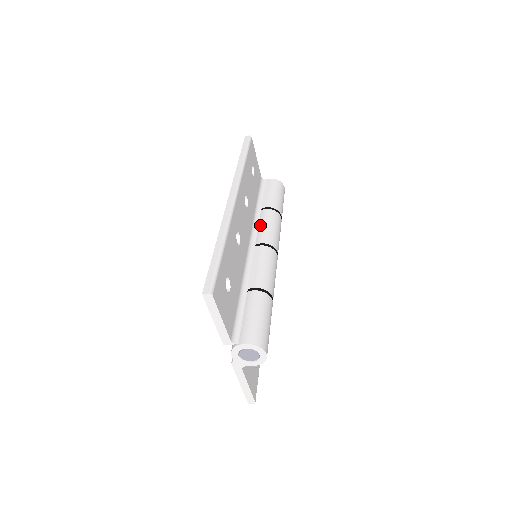
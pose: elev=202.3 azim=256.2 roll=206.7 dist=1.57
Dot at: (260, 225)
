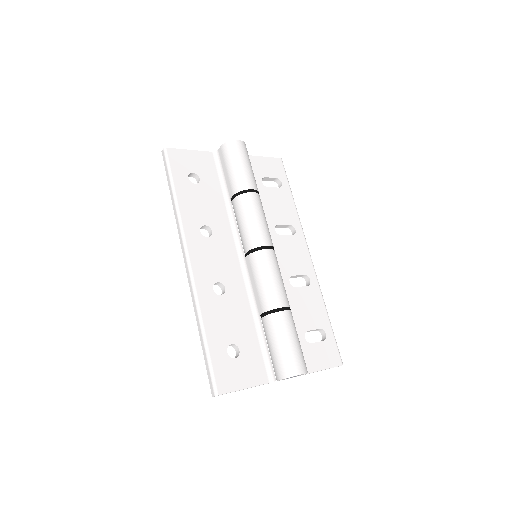
Dot at: (238, 225)
